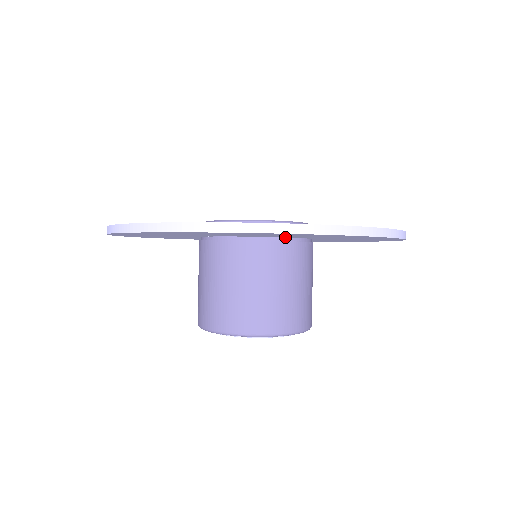
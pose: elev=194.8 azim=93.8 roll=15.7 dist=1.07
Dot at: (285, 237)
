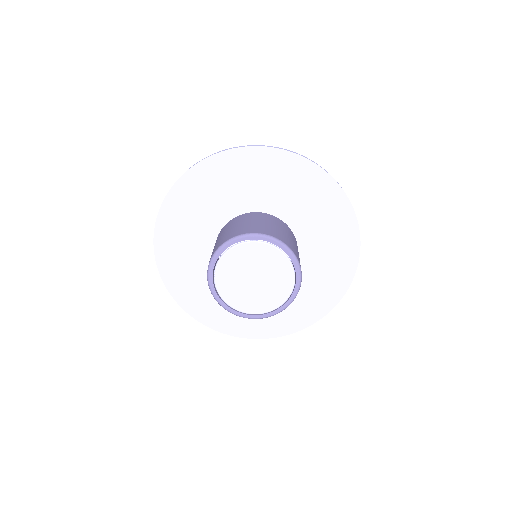
Dot at: occluded
